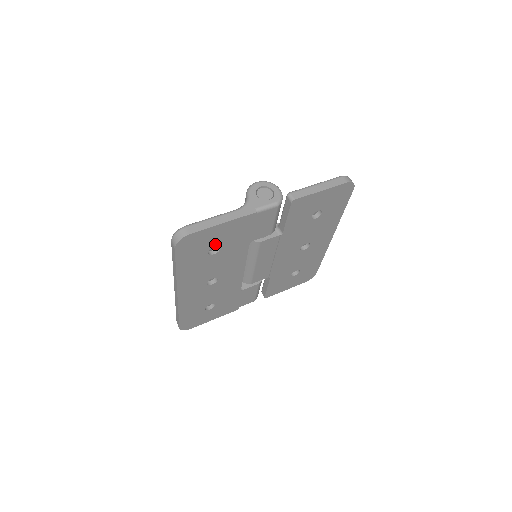
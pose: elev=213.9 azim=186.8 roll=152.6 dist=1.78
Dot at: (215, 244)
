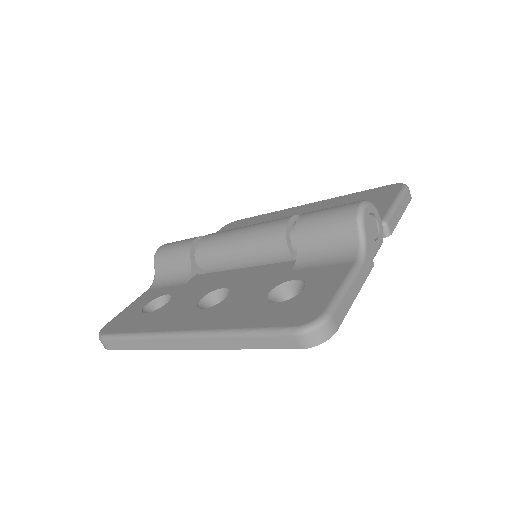
Dot at: occluded
